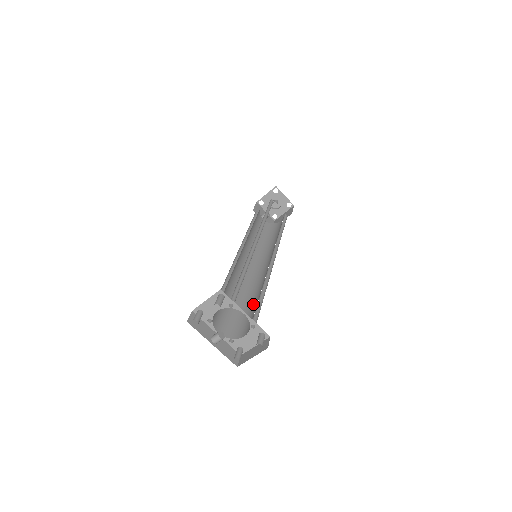
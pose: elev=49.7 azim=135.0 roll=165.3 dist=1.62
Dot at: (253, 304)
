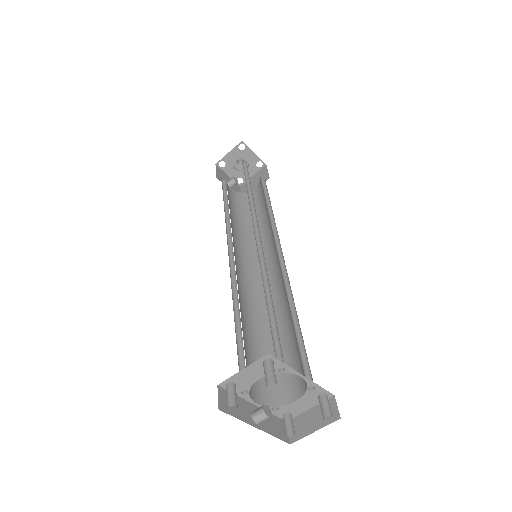
Dot at: (281, 337)
